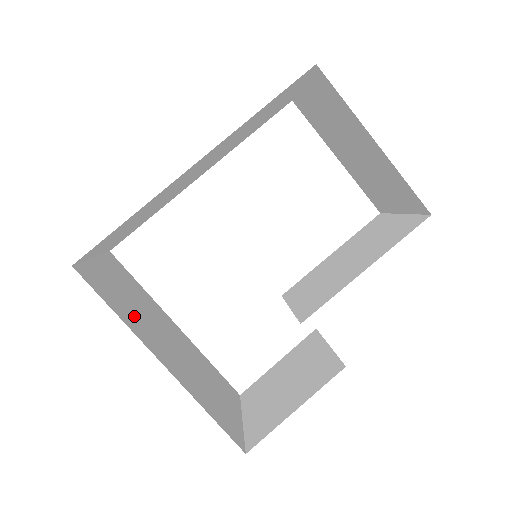
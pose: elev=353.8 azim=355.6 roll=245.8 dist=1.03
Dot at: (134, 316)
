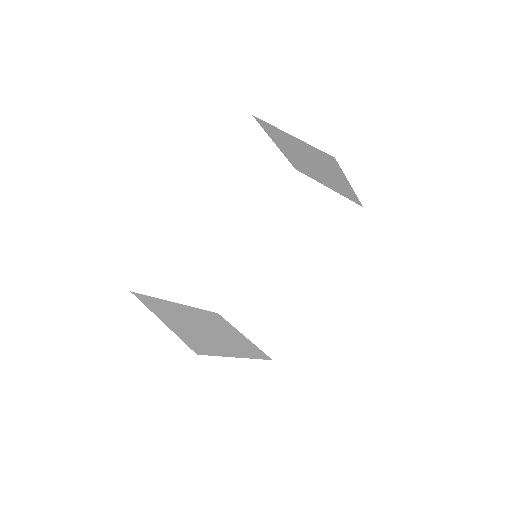
Dot at: (208, 341)
